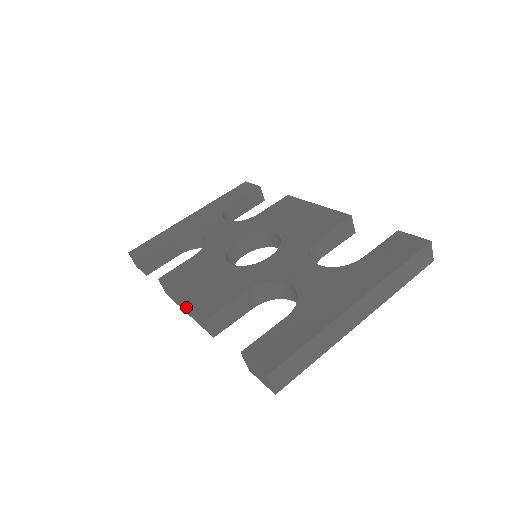
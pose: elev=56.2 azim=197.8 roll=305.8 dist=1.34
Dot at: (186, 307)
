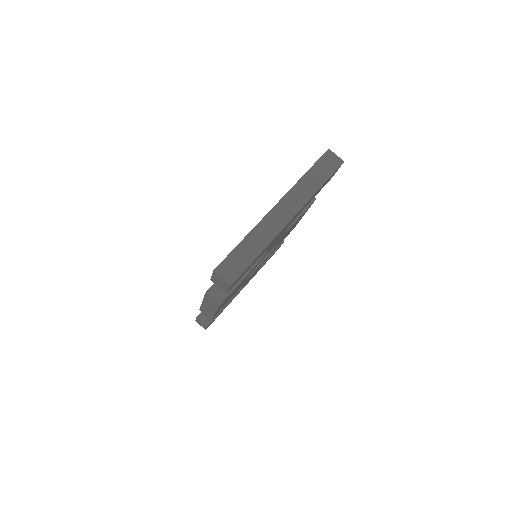
Dot at: (207, 304)
